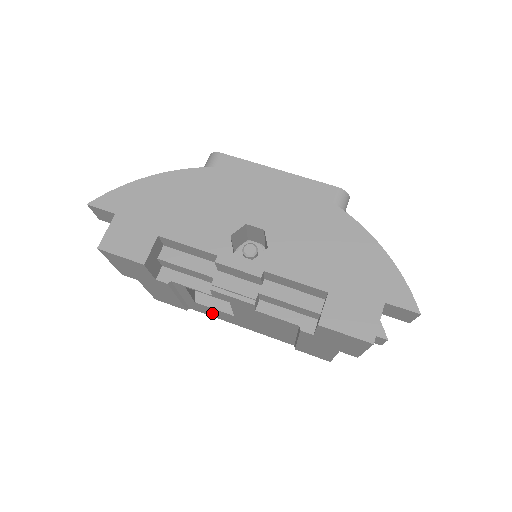
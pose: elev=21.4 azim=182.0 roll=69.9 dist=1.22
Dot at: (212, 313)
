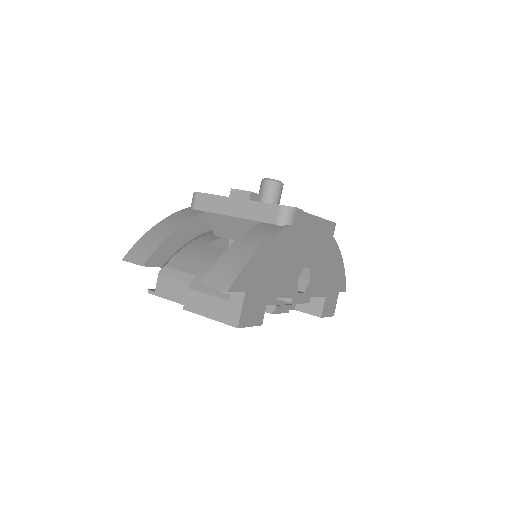
Dot at: occluded
